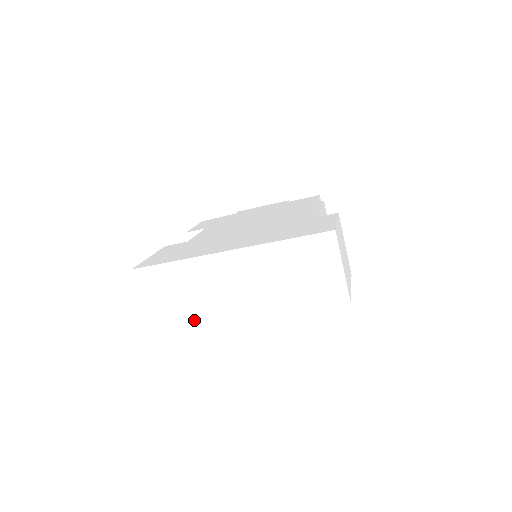
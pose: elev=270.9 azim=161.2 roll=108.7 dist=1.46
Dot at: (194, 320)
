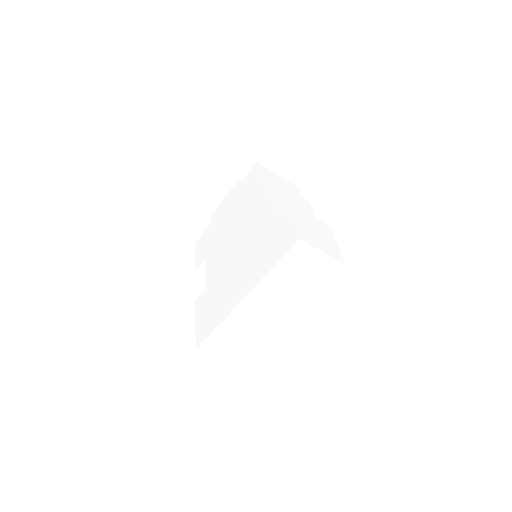
Dot at: (259, 342)
